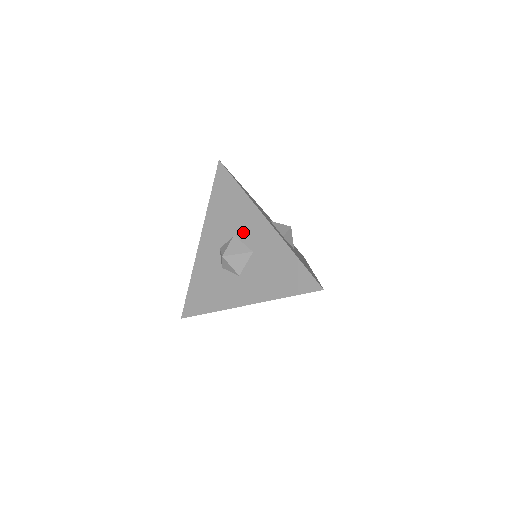
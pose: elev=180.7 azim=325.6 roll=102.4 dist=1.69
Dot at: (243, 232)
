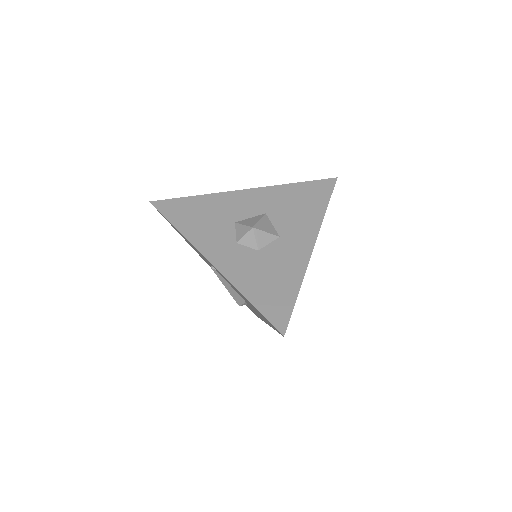
Dot at: (239, 213)
